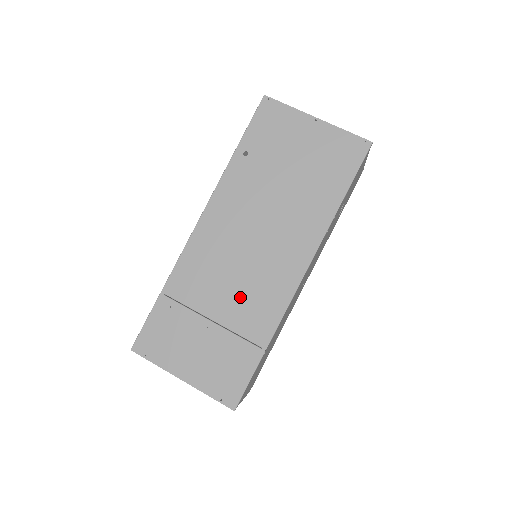
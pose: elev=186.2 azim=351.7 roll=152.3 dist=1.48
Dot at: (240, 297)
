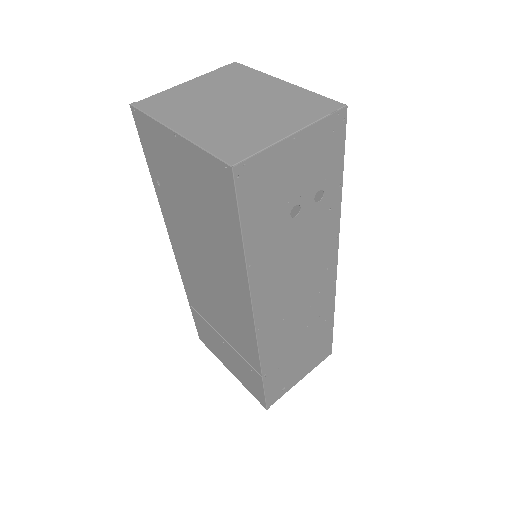
Dot at: (227, 326)
